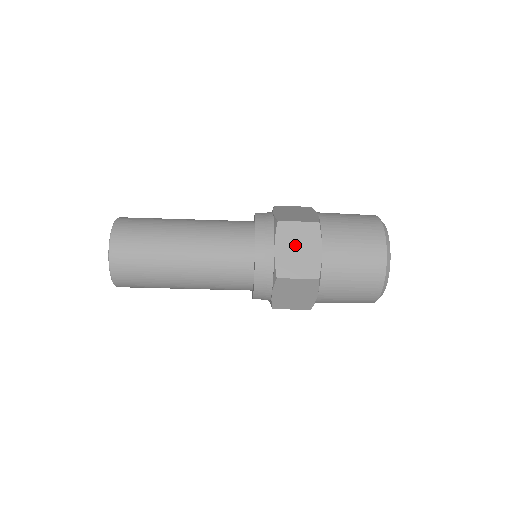
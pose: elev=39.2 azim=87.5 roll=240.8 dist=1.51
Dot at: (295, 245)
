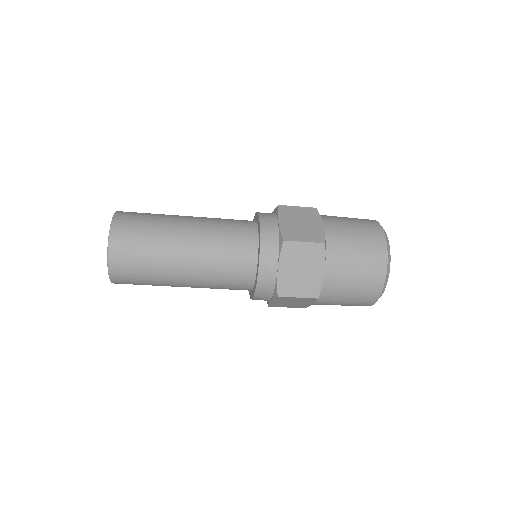
Dot at: (297, 220)
